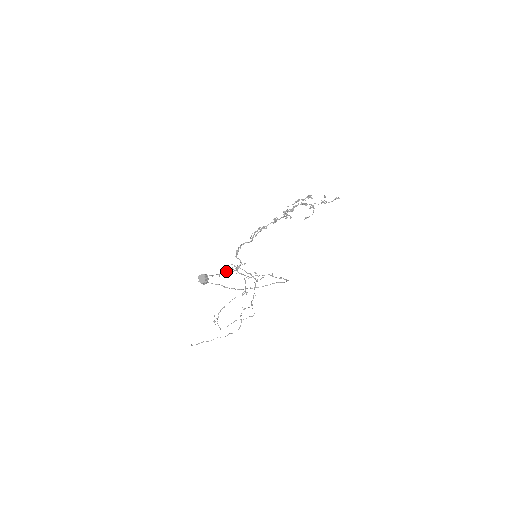
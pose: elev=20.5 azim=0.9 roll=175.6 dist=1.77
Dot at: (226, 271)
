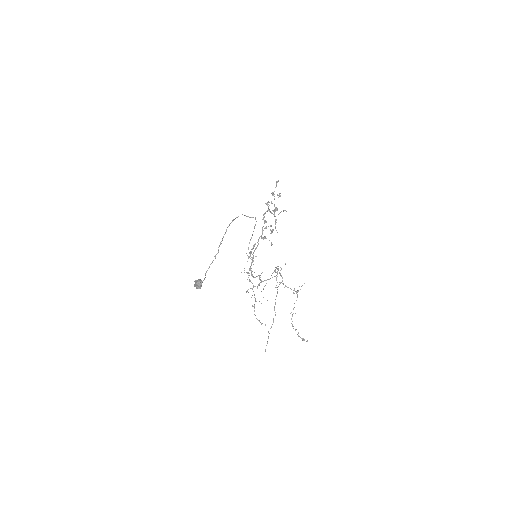
Dot at: occluded
